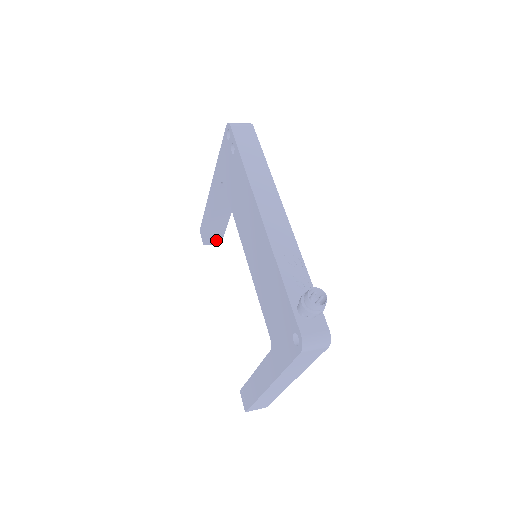
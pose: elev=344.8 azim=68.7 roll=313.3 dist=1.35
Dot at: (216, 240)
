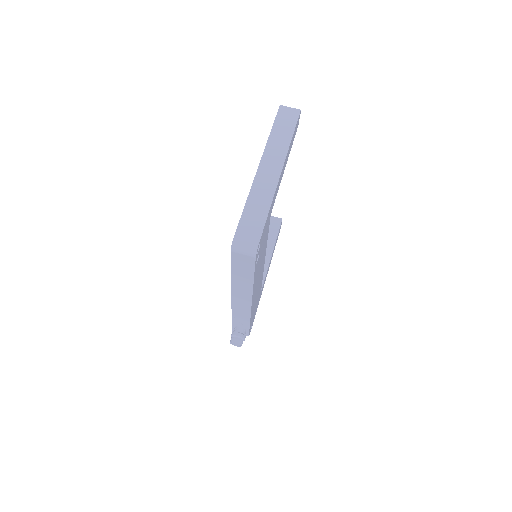
Dot at: occluded
